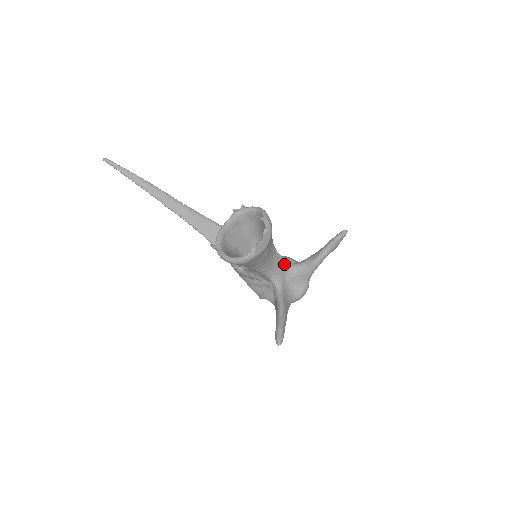
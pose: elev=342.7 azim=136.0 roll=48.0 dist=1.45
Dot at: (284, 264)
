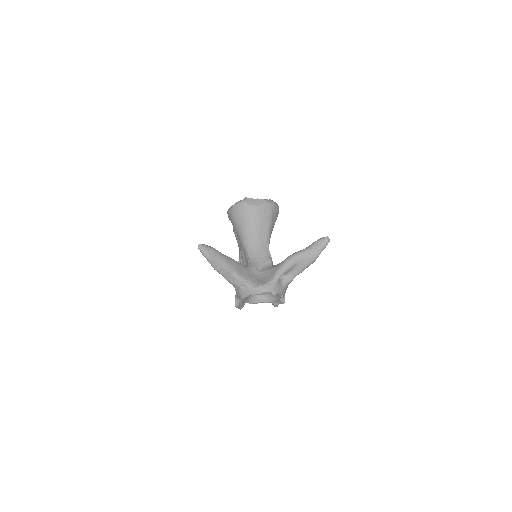
Dot at: (267, 258)
